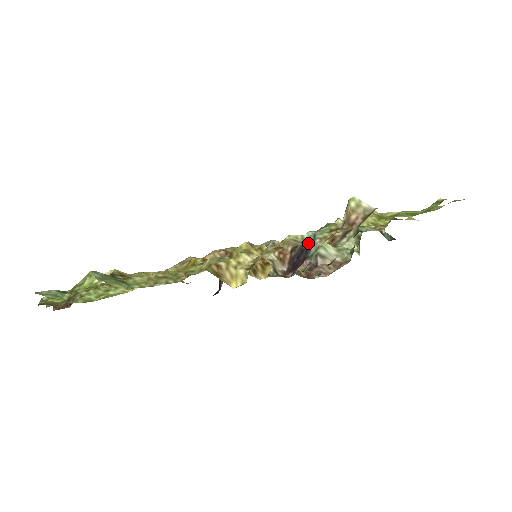
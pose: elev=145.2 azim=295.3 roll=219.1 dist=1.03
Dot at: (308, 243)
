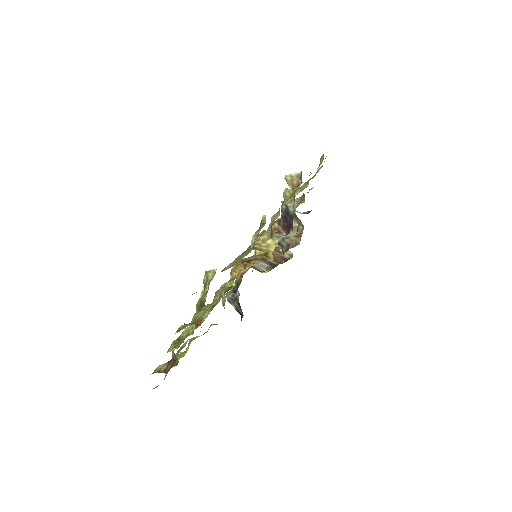
Dot at: (285, 211)
